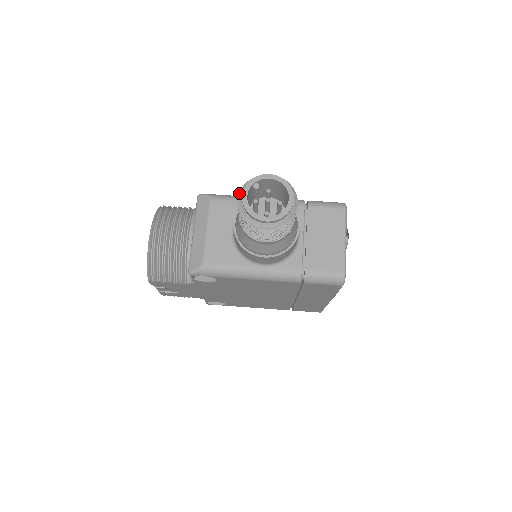
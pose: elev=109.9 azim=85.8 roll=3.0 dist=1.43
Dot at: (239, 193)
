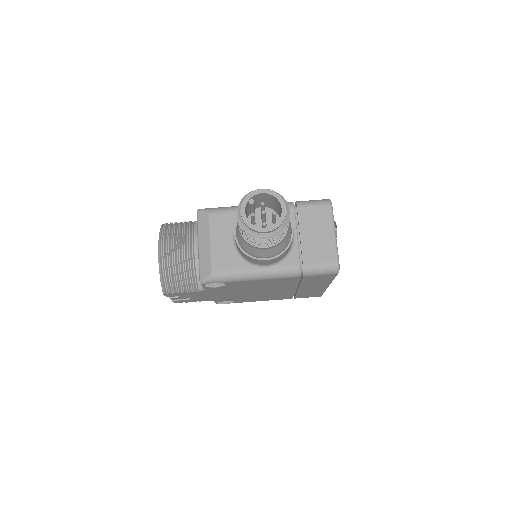
Dot at: (237, 209)
